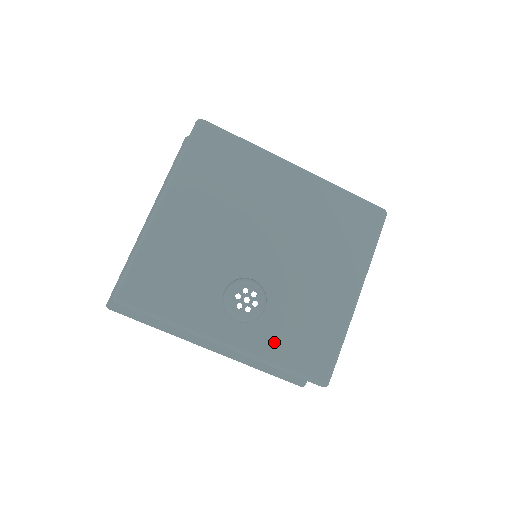
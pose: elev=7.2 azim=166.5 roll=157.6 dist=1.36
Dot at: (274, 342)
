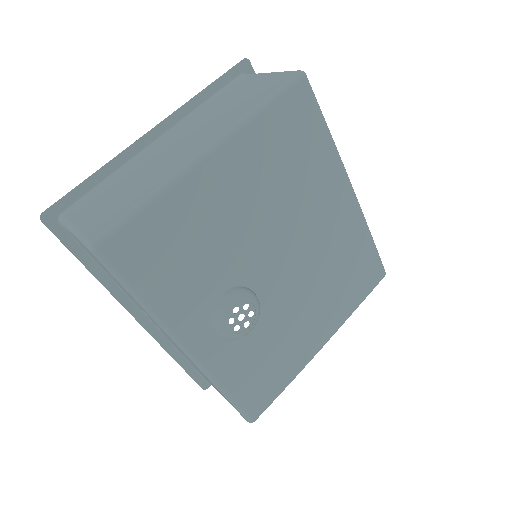
Dot at: (236, 367)
